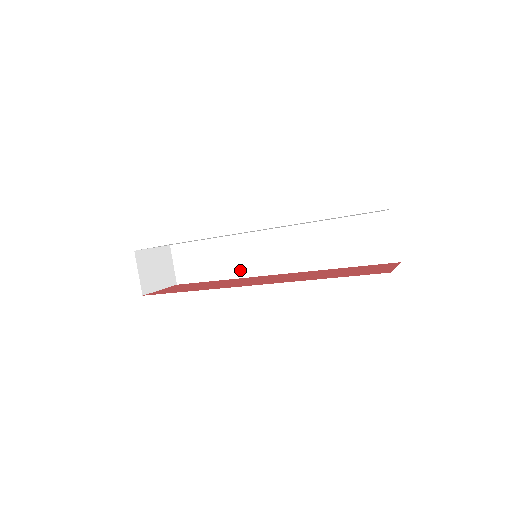
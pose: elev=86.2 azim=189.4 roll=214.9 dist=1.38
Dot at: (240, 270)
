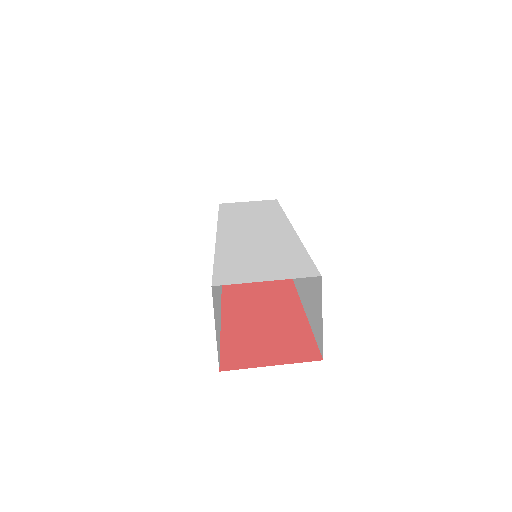
Dot at: occluded
